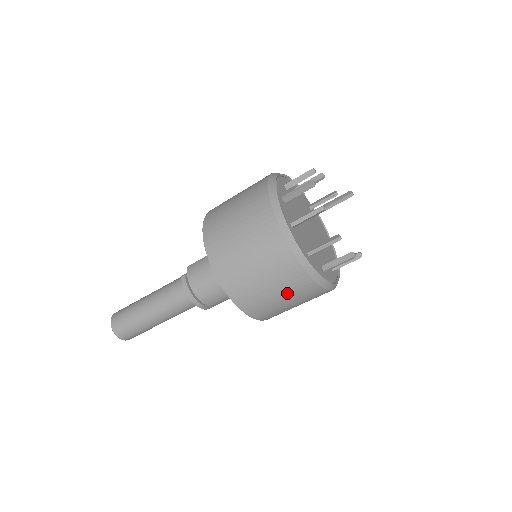
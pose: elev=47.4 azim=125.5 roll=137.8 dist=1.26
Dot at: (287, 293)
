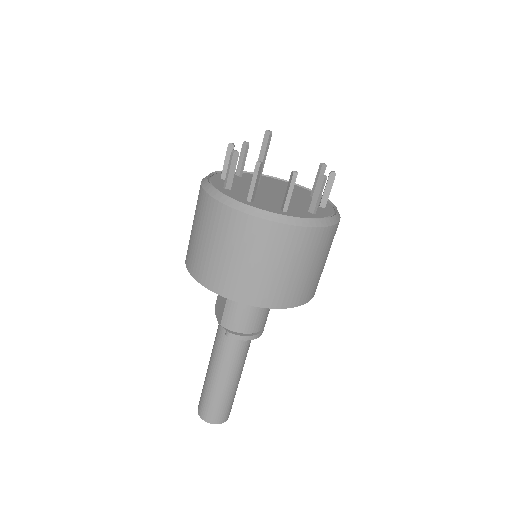
Dot at: (327, 253)
